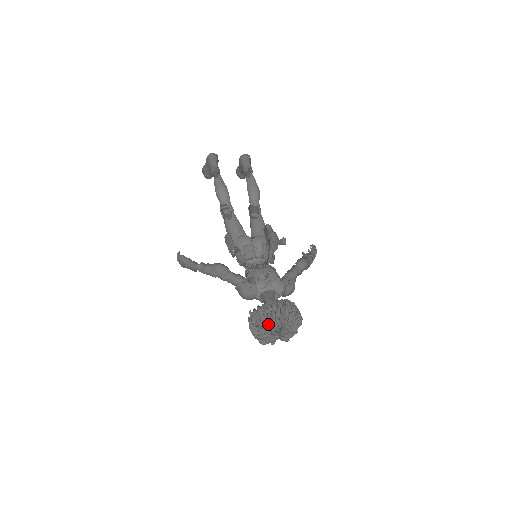
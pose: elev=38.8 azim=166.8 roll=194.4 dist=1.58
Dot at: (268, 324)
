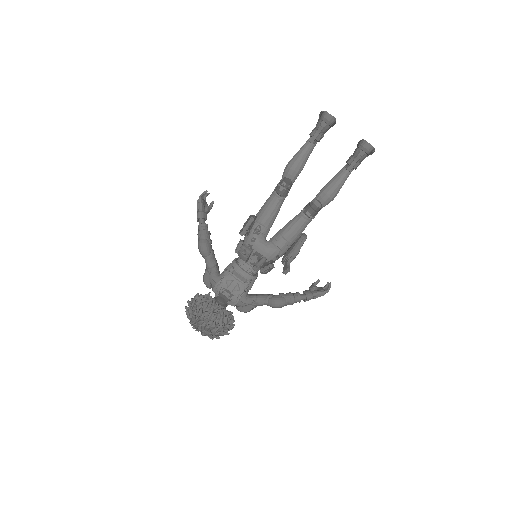
Dot at: (191, 319)
